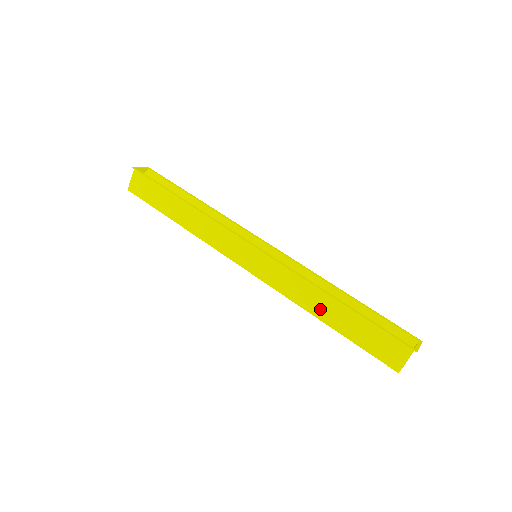
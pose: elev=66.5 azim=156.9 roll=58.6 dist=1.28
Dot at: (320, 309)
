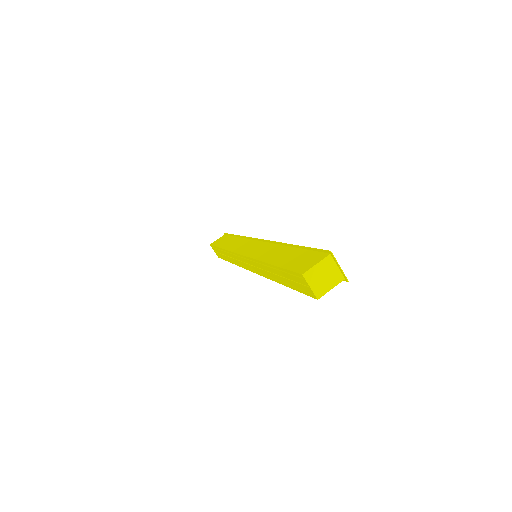
Dot at: (273, 256)
